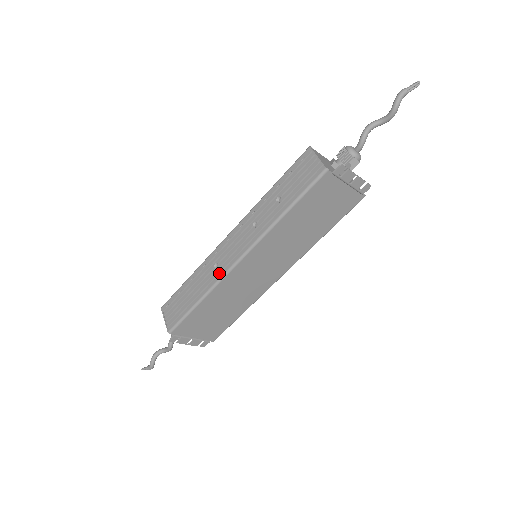
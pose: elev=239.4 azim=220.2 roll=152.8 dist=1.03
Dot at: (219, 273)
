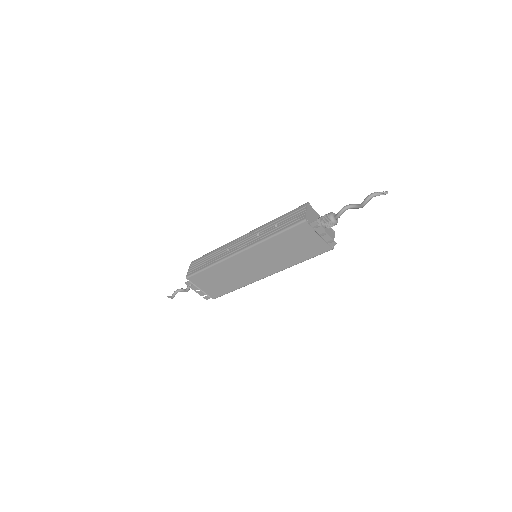
Dot at: (227, 255)
